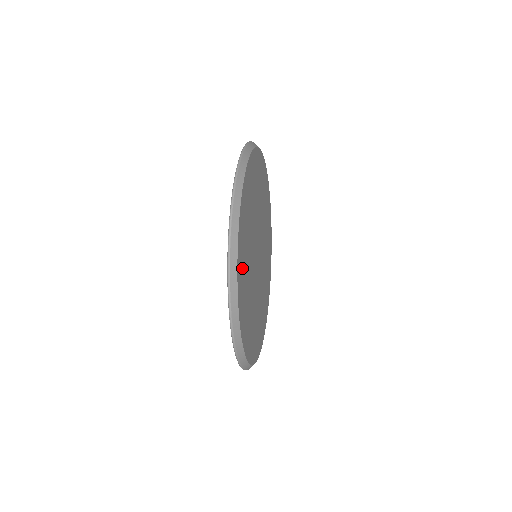
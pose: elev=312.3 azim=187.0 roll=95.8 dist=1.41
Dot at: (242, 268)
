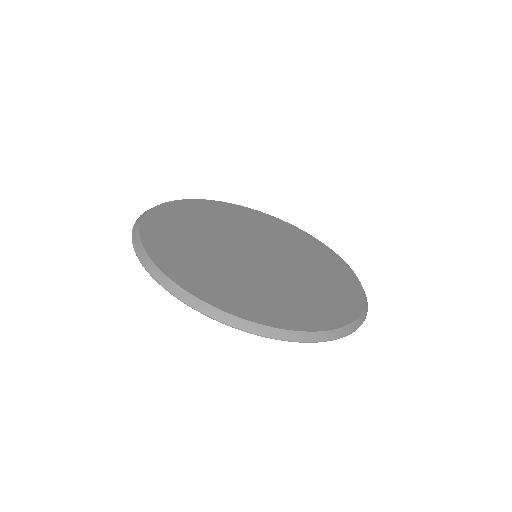
Dot at: (169, 221)
